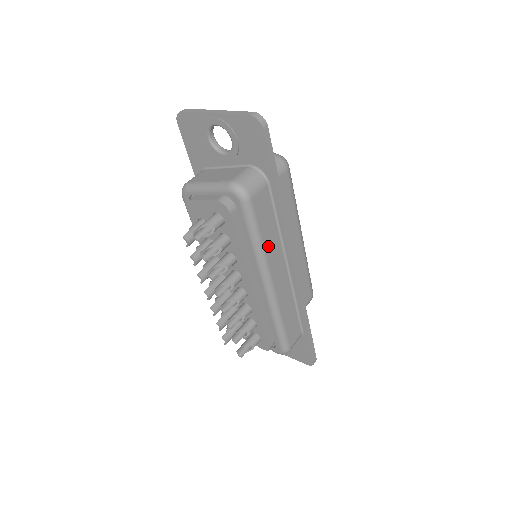
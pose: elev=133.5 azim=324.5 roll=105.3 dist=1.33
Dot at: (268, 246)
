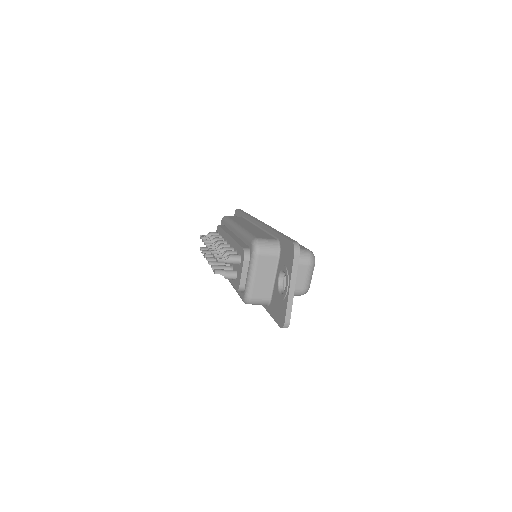
Dot at: (238, 221)
